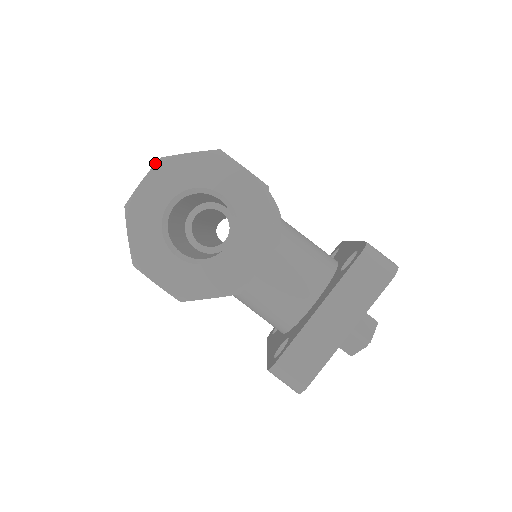
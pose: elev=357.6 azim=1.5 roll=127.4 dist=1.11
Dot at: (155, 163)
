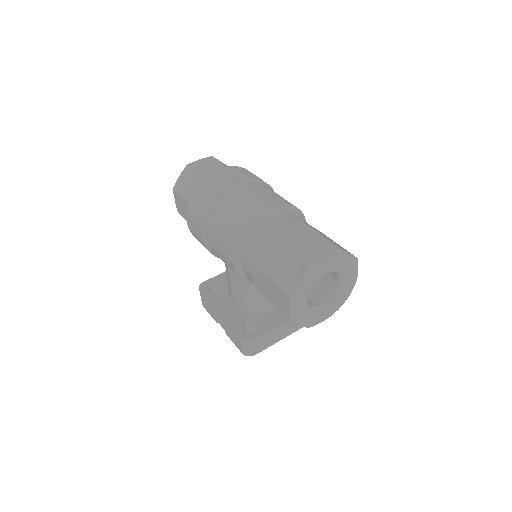
Dot at: (338, 250)
